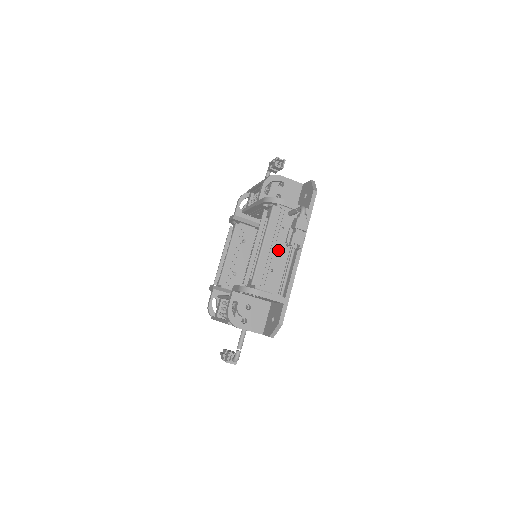
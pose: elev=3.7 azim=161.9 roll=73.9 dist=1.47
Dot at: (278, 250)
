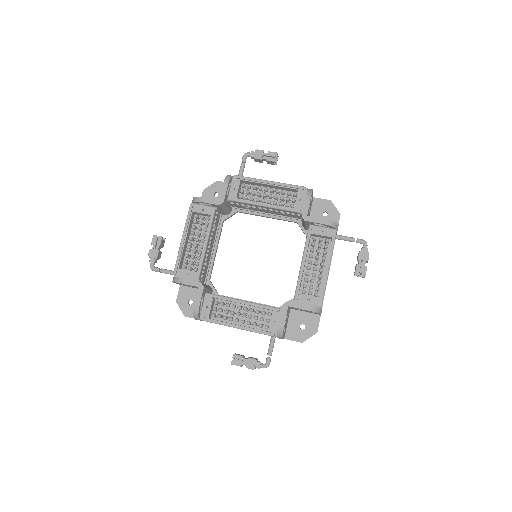
Dot at: occluded
